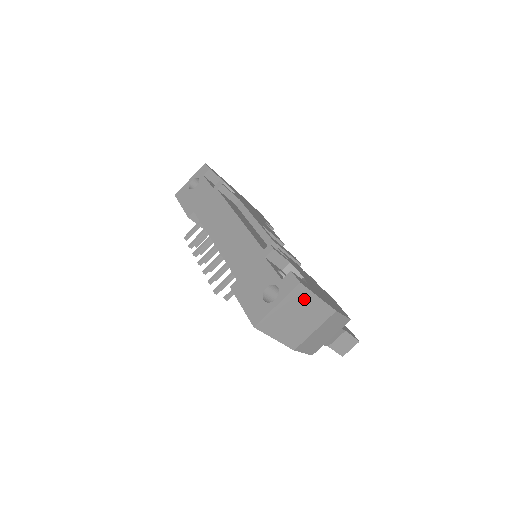
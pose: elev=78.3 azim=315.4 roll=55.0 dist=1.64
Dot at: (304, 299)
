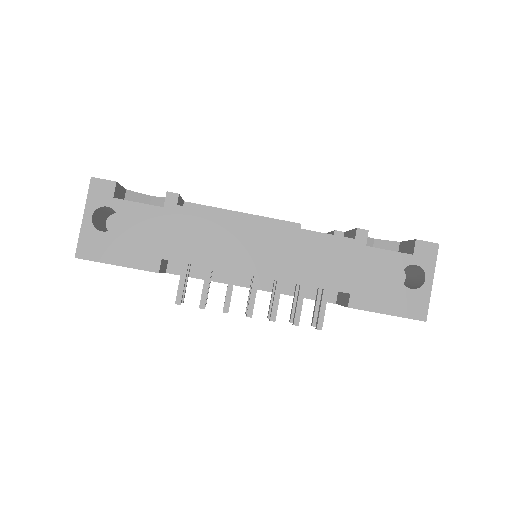
Dot at: occluded
